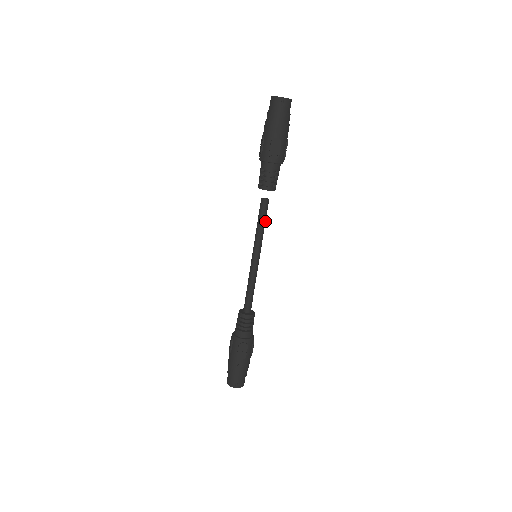
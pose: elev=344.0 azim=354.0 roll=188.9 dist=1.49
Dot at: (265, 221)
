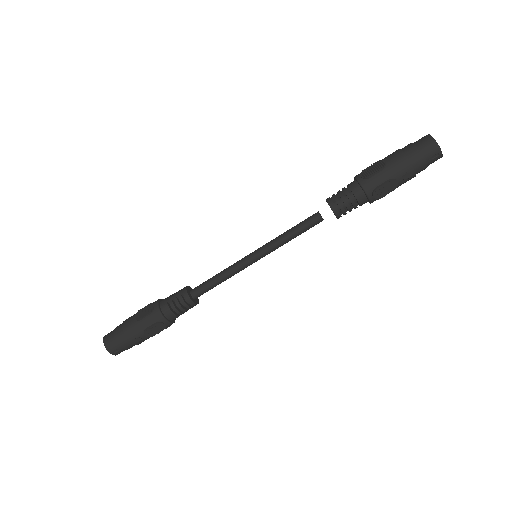
Dot at: occluded
